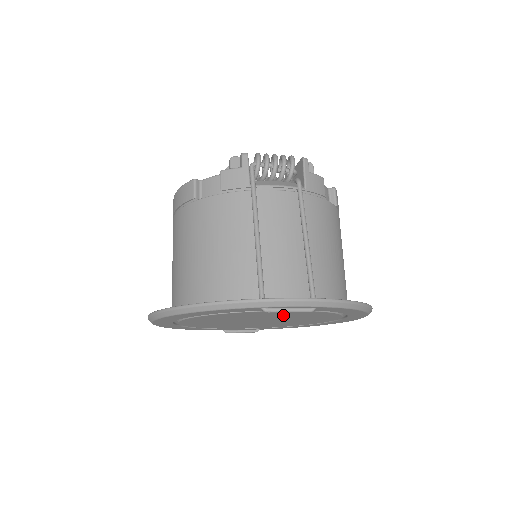
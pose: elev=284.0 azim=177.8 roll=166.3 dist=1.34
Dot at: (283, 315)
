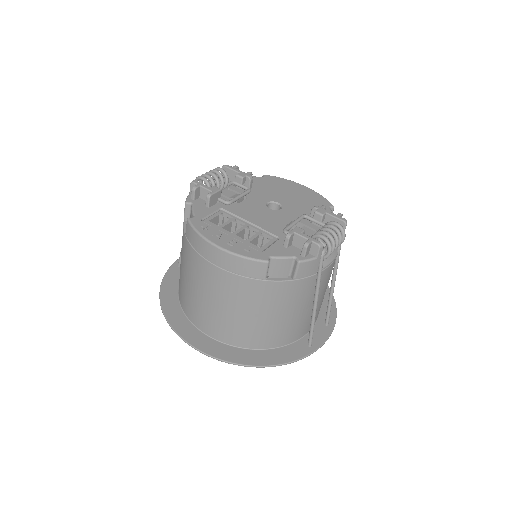
Dot at: occluded
